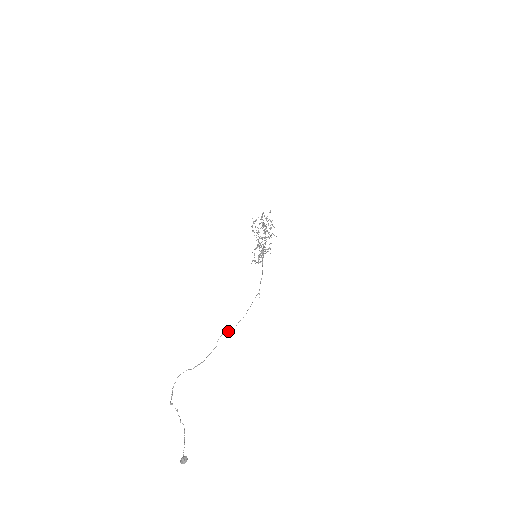
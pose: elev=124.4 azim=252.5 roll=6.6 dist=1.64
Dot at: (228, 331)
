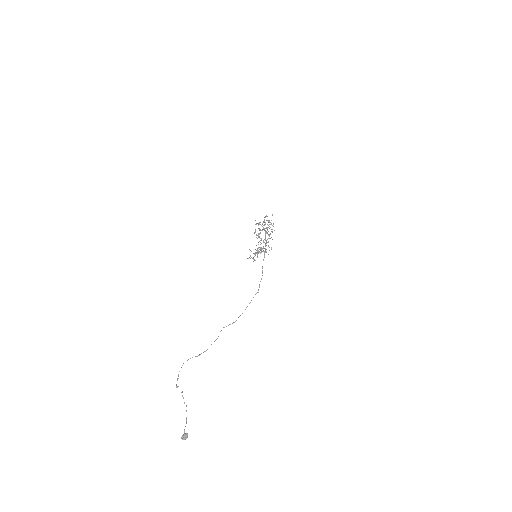
Dot at: occluded
